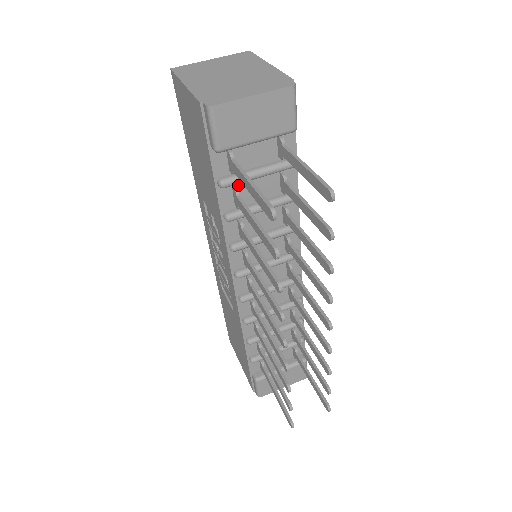
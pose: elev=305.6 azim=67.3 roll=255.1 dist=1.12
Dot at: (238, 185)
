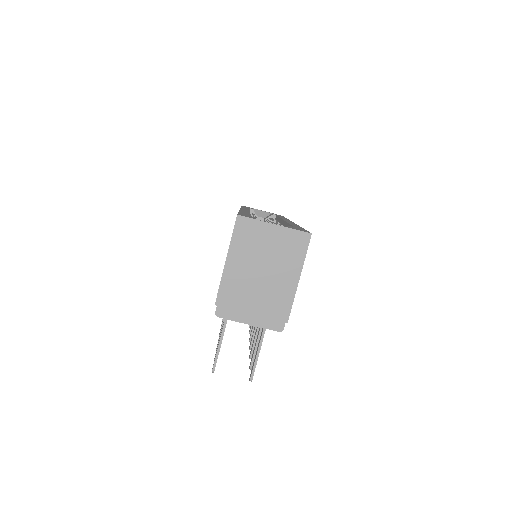
Dot at: occluded
